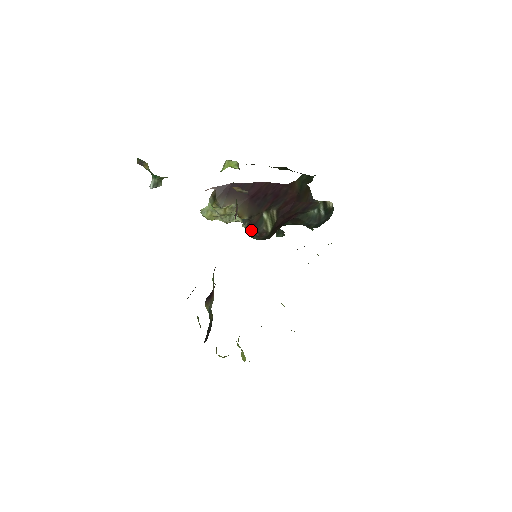
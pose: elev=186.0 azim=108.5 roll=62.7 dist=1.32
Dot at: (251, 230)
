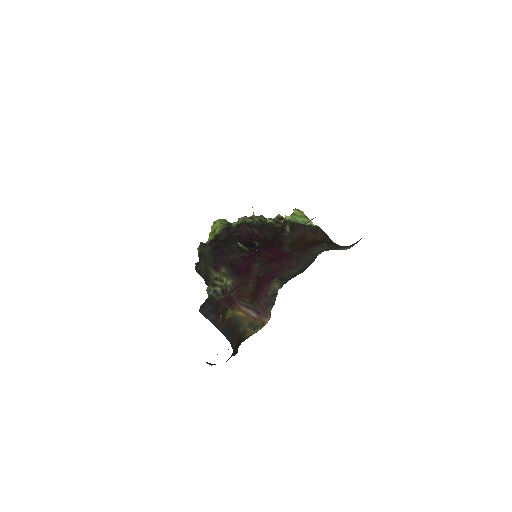
Dot at: occluded
